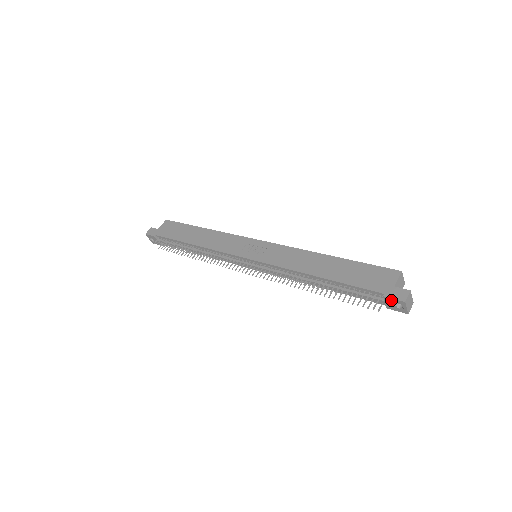
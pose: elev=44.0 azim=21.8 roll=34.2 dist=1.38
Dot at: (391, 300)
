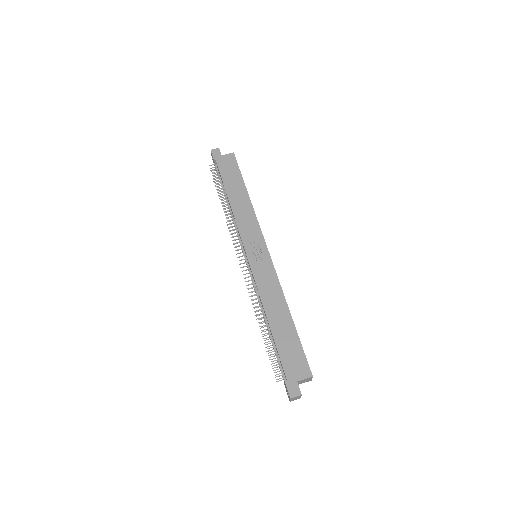
Dot at: (286, 387)
